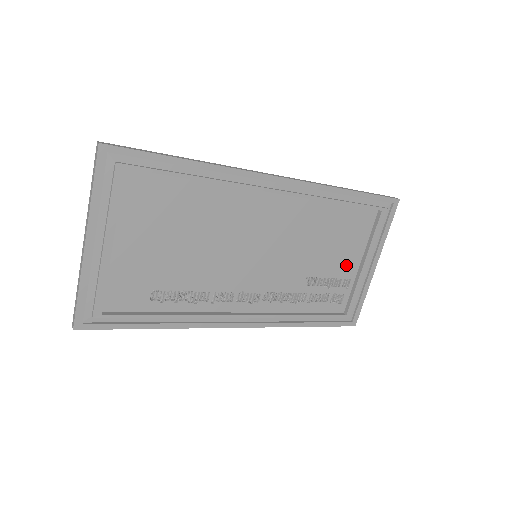
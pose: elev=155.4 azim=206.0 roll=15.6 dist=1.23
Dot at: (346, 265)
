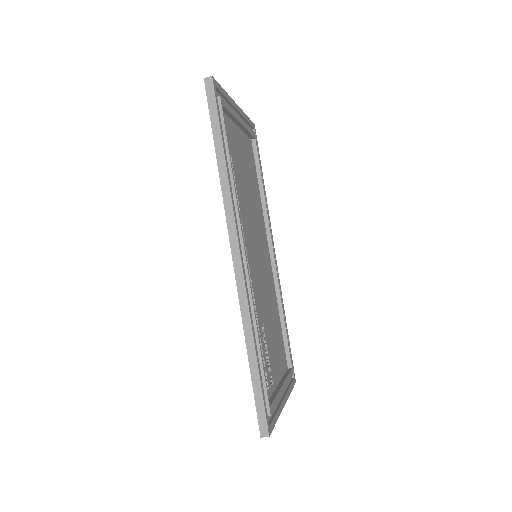
Dot at: (274, 367)
